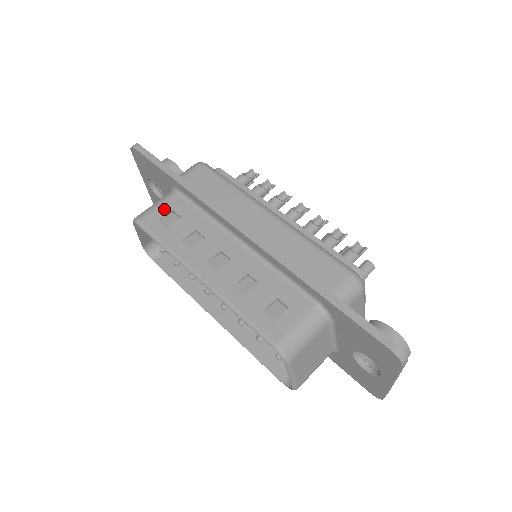
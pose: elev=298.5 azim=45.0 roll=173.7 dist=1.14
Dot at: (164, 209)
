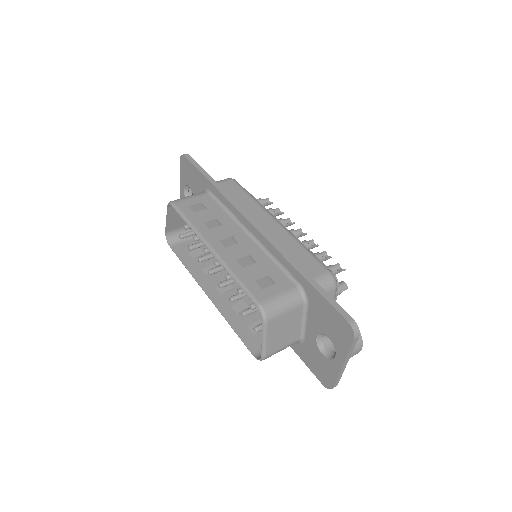
Dot at: (195, 200)
